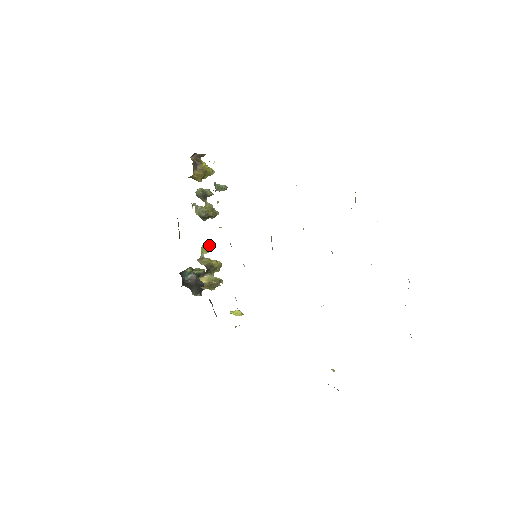
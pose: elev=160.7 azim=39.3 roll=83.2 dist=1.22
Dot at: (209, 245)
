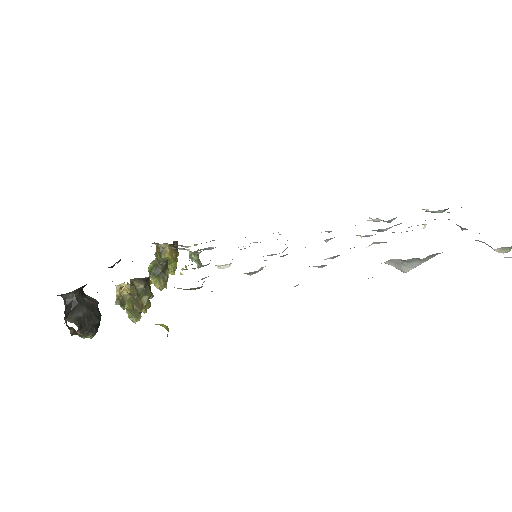
Dot at: occluded
